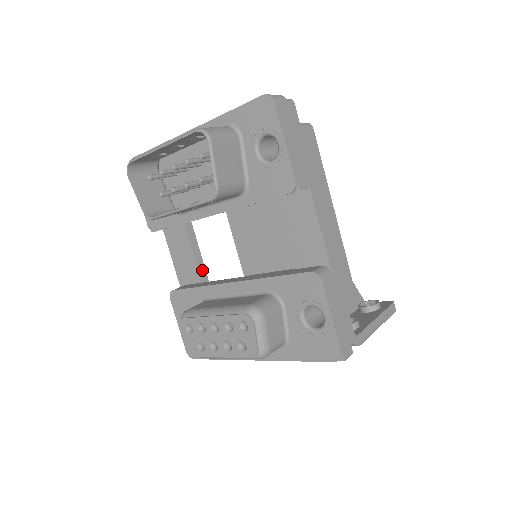
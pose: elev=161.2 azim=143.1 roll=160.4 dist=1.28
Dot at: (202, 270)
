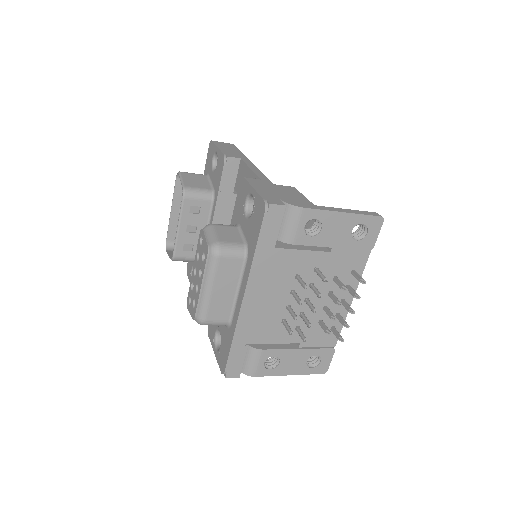
Dot at: occluded
